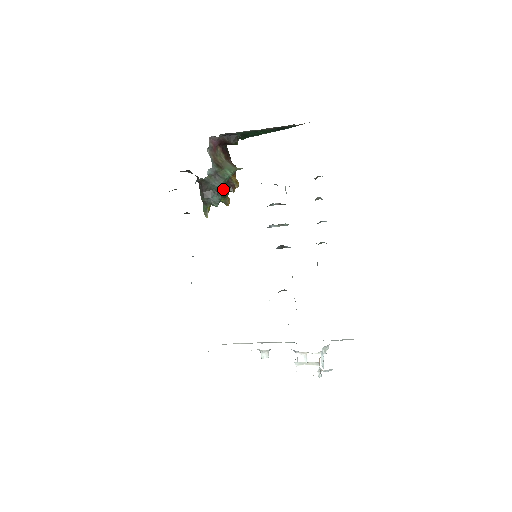
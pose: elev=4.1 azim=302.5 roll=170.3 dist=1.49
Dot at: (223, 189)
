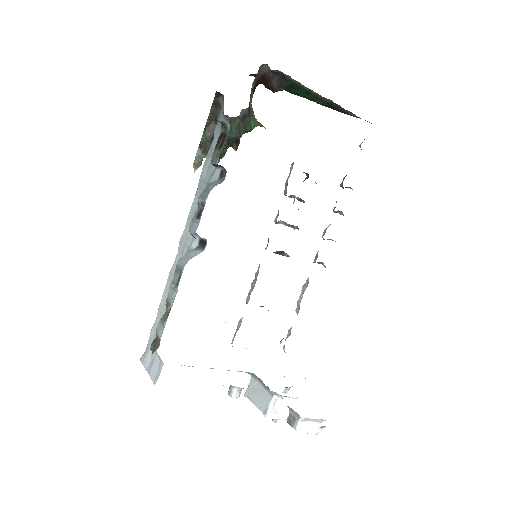
Dot at: (231, 141)
